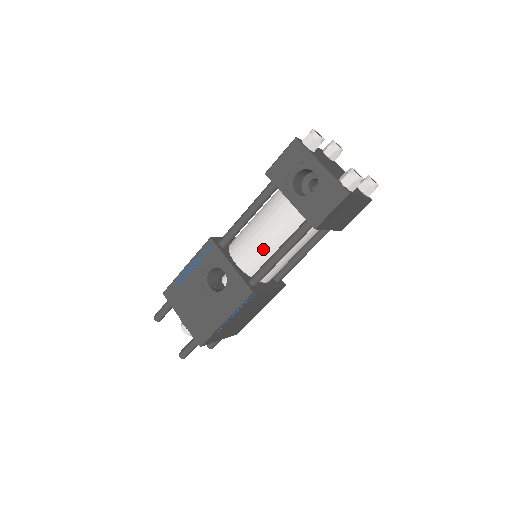
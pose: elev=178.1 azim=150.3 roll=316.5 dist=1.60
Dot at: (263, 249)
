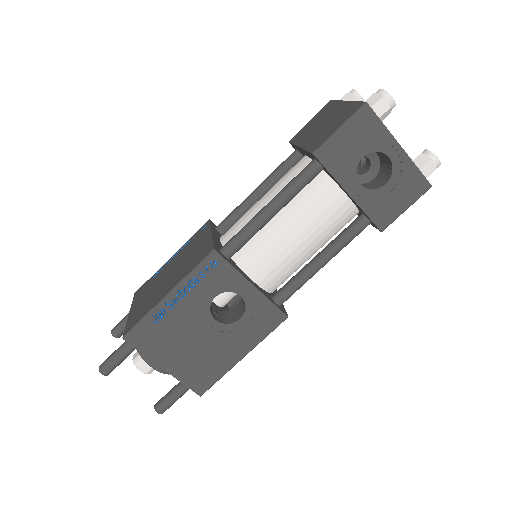
Dot at: (294, 257)
